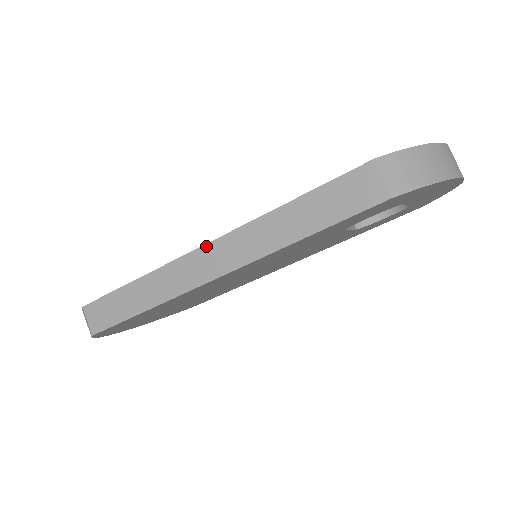
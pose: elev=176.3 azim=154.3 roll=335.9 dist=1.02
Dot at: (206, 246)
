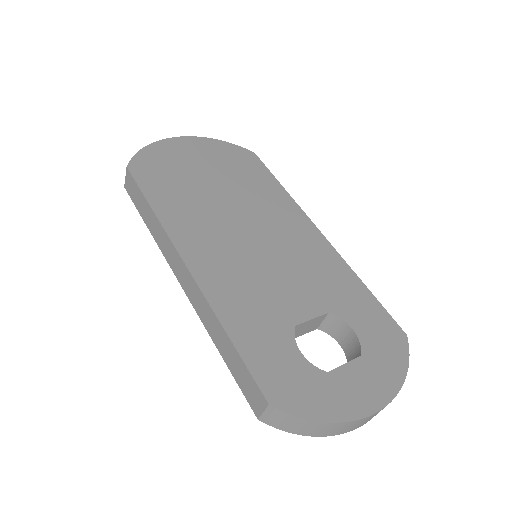
Dot at: (187, 269)
